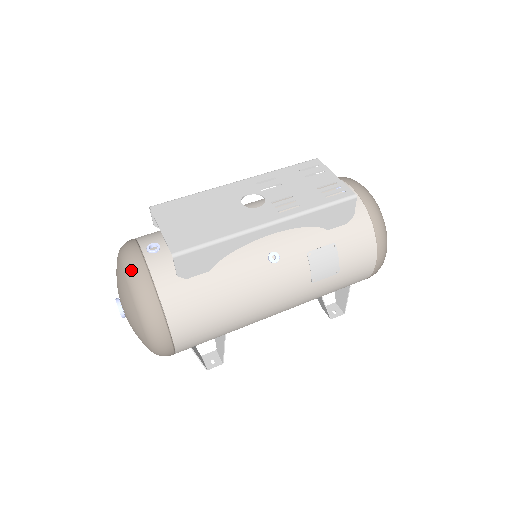
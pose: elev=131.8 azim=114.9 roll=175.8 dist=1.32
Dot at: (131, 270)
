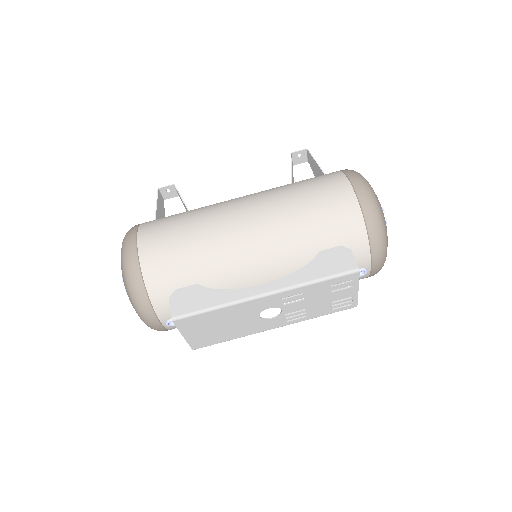
Dot at: occluded
